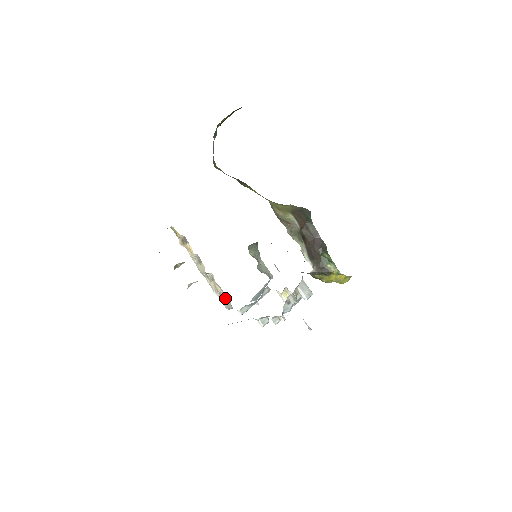
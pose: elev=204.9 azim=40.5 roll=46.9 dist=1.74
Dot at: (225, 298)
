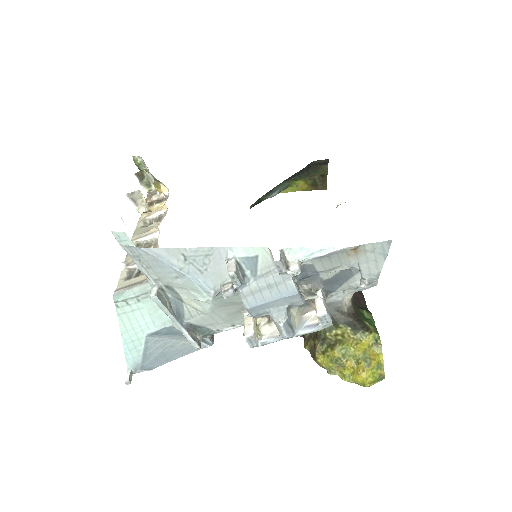
Dot at: (140, 273)
